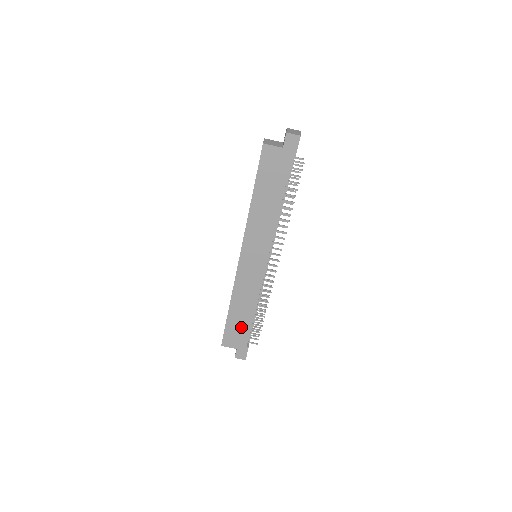
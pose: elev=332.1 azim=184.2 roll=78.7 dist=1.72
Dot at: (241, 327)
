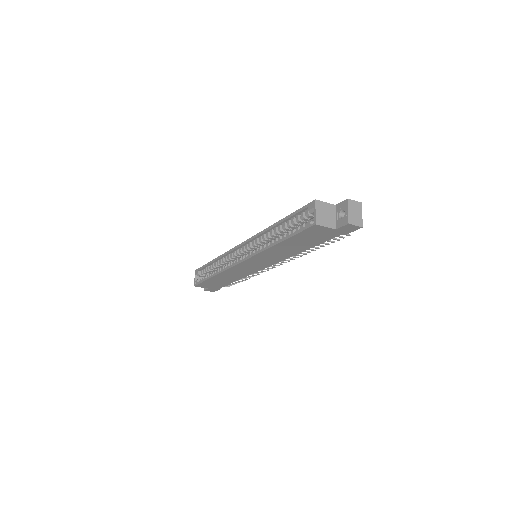
Dot at: (219, 283)
